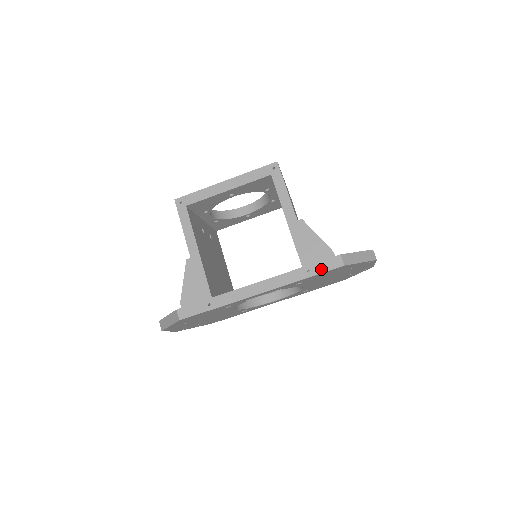
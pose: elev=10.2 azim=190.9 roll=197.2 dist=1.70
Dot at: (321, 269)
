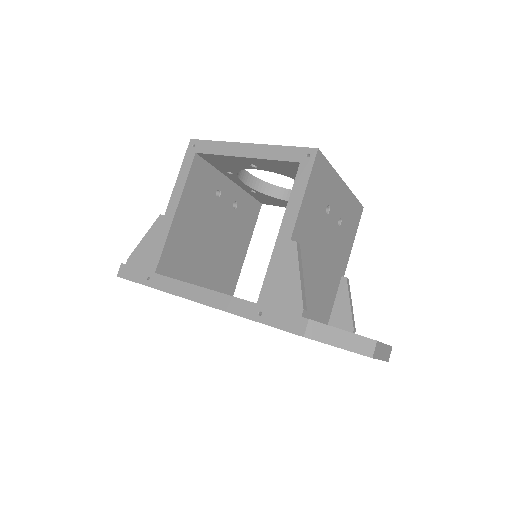
Dot at: (275, 321)
